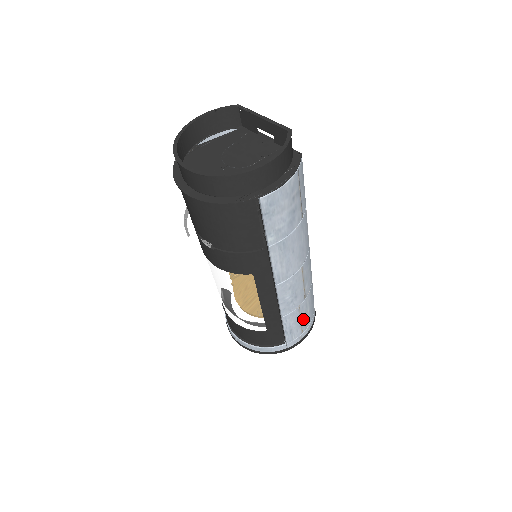
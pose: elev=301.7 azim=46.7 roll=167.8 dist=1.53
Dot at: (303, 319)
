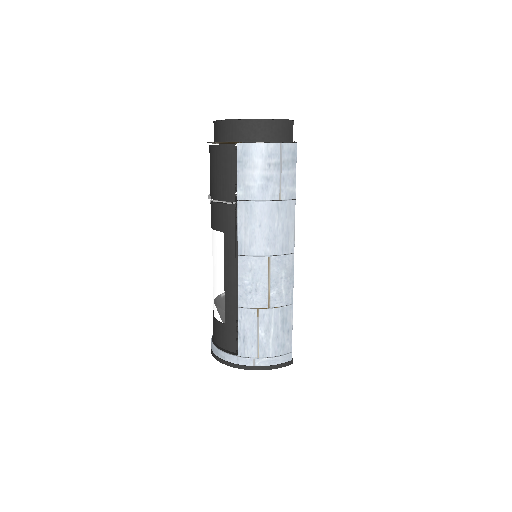
Dot at: (262, 336)
